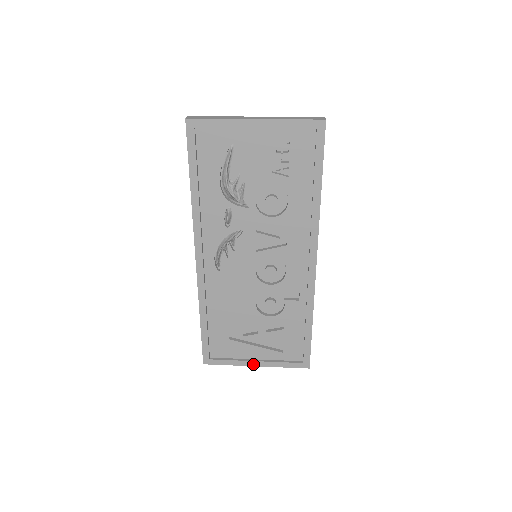
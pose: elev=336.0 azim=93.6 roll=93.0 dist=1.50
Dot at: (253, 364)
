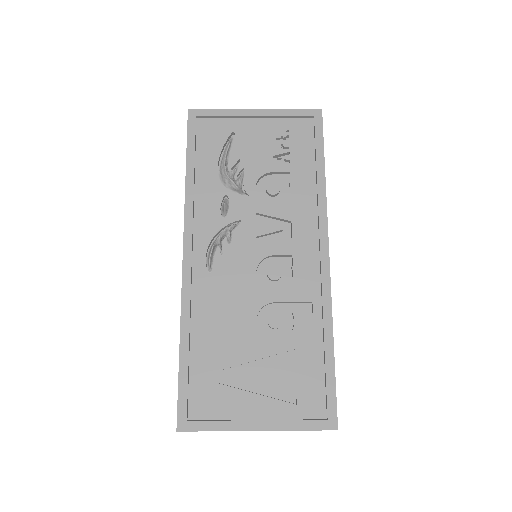
Dot at: (253, 427)
